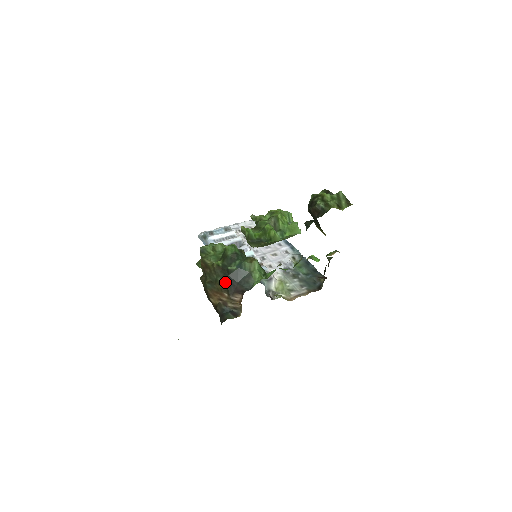
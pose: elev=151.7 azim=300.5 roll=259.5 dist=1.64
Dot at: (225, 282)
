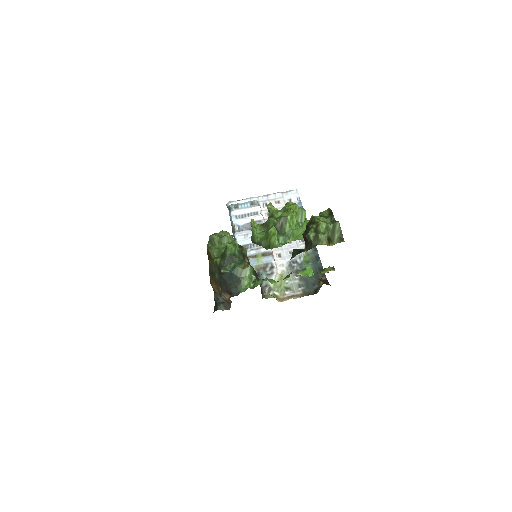
Dot at: (220, 279)
